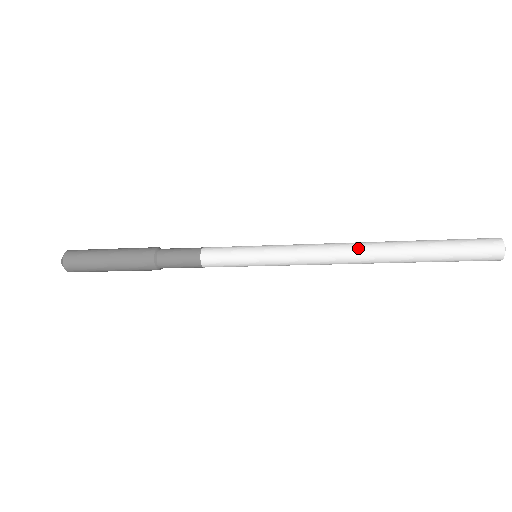
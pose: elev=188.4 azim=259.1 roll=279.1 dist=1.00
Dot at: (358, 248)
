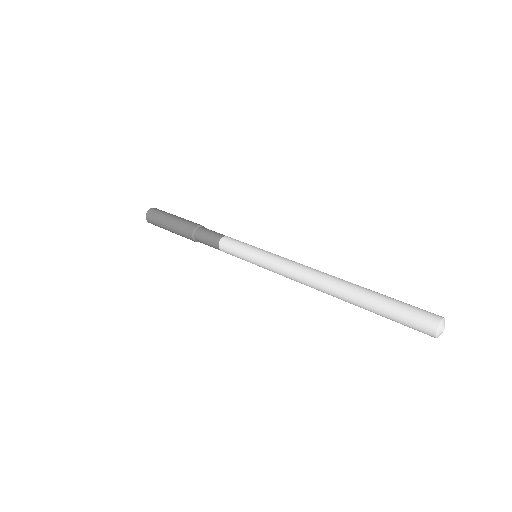
Dot at: (320, 282)
